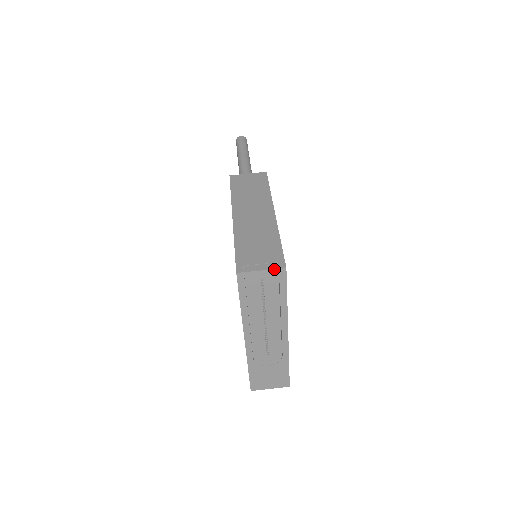
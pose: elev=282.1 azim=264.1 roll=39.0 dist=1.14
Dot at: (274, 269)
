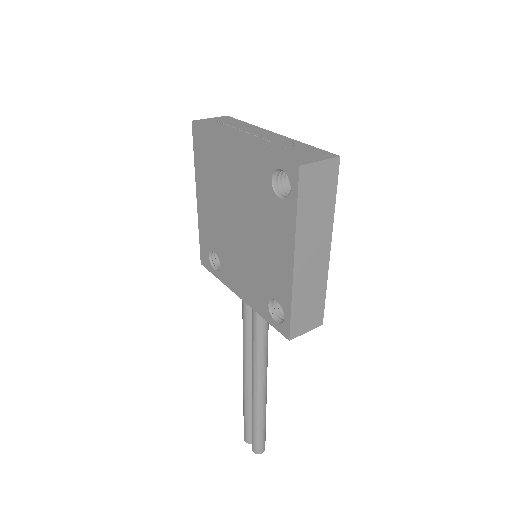
Dot at: (219, 117)
